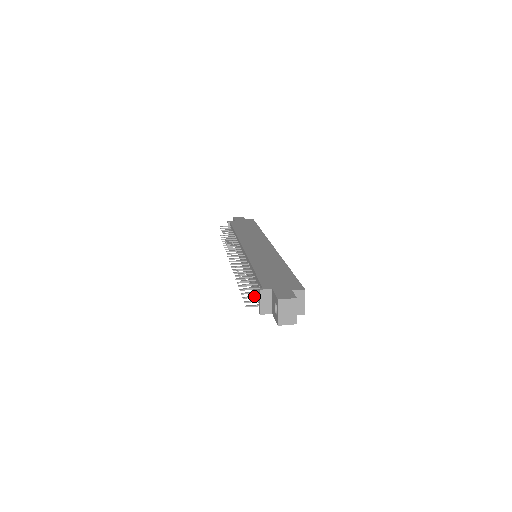
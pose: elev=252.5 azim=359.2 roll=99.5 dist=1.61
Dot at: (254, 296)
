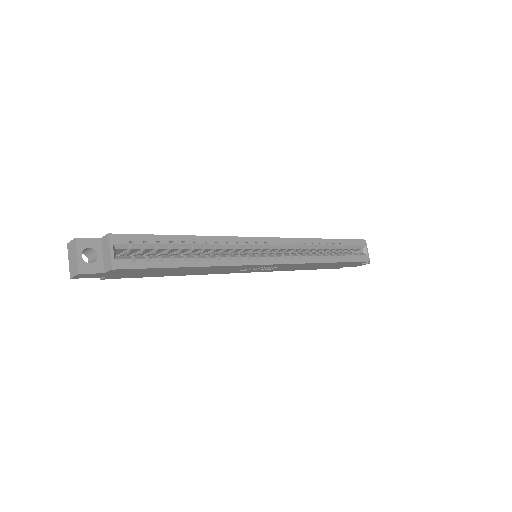
Dot at: occluded
